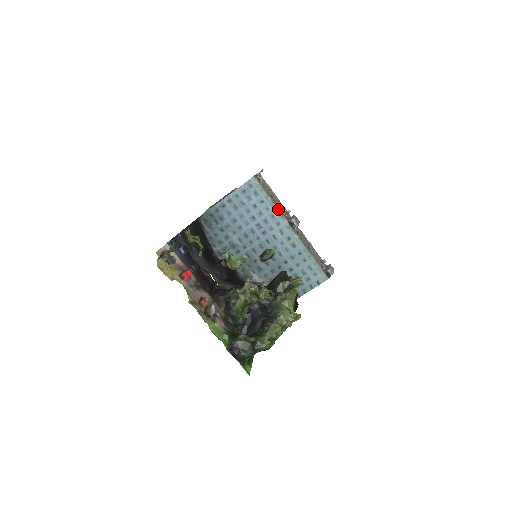
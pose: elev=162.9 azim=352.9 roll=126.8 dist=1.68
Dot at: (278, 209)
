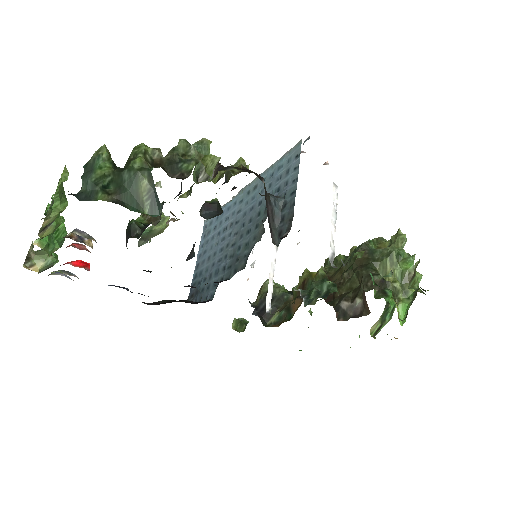
Dot at: (230, 201)
